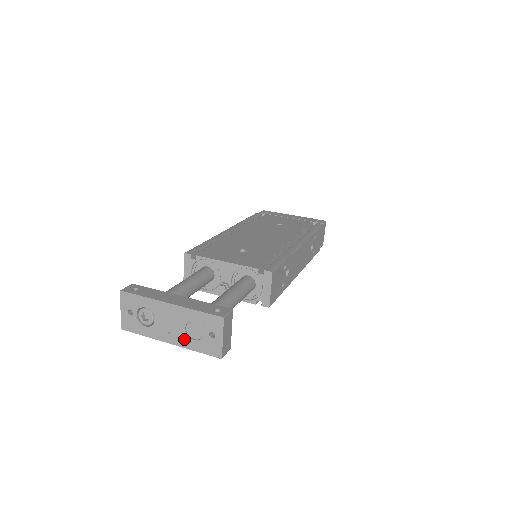
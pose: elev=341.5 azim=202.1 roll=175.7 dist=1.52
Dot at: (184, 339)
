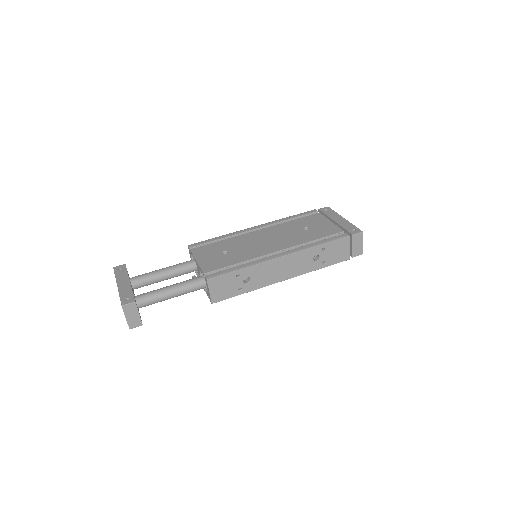
Dot at: occluded
